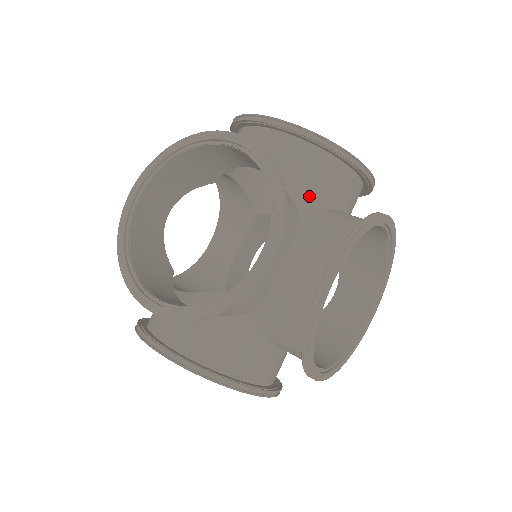
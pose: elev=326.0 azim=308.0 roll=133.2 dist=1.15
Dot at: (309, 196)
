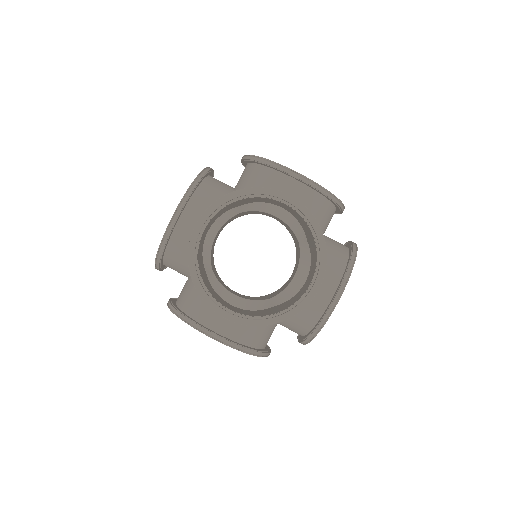
Dot at: occluded
